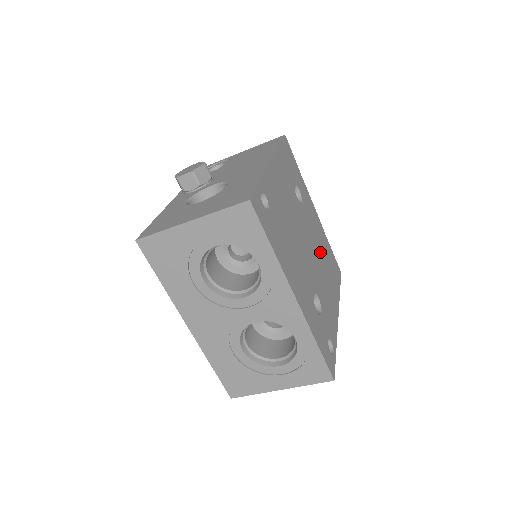
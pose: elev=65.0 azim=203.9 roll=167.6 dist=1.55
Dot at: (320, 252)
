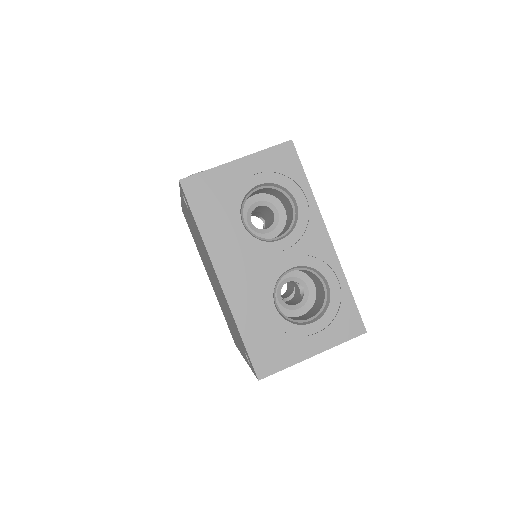
Dot at: occluded
